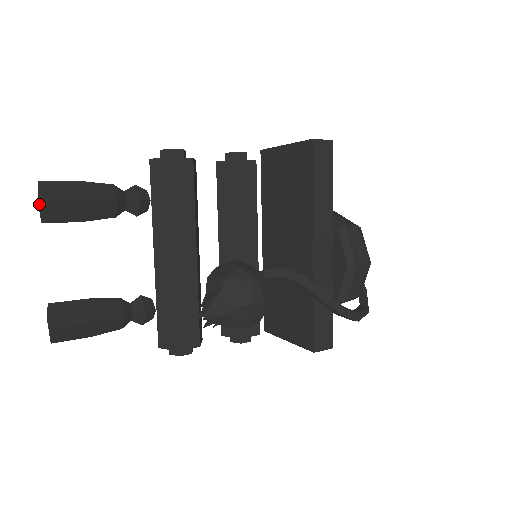
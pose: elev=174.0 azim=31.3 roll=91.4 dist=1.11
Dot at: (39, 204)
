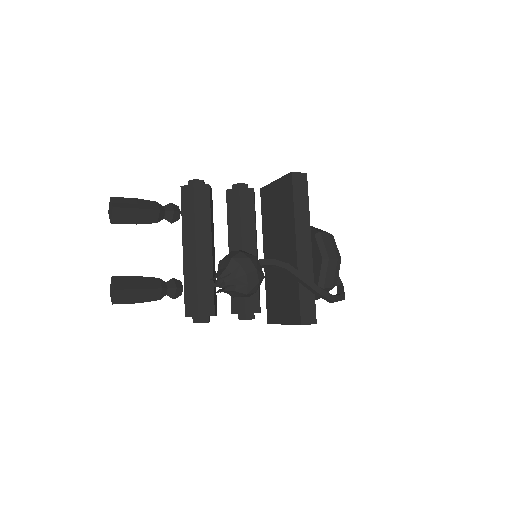
Dot at: (110, 212)
